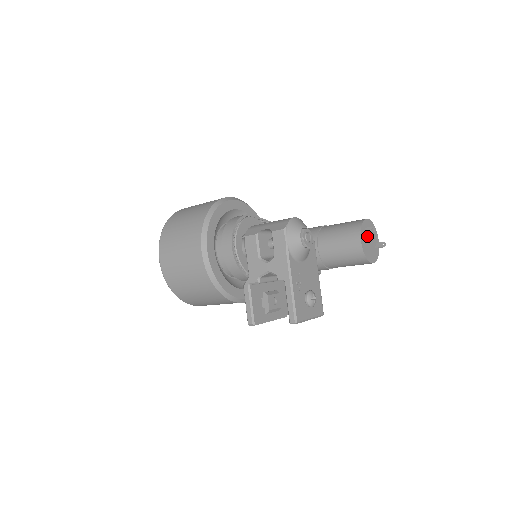
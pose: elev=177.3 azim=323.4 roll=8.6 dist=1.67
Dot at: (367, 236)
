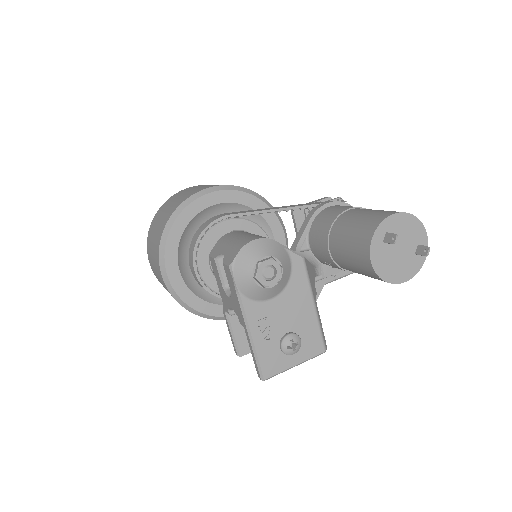
Dot at: (391, 244)
